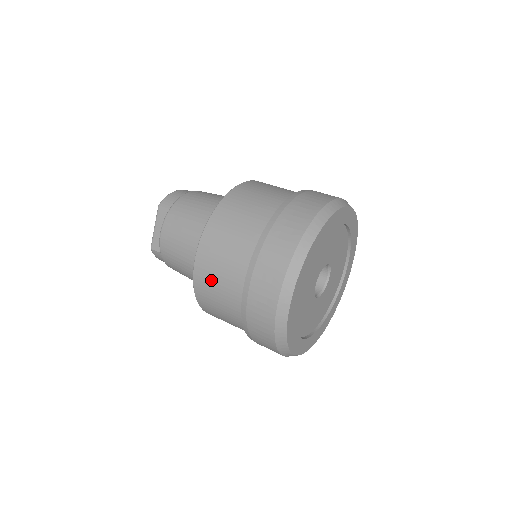
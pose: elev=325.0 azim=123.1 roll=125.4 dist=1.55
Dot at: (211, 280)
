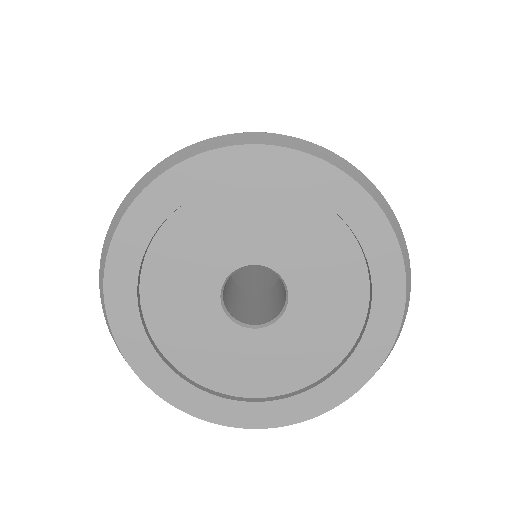
Dot at: occluded
